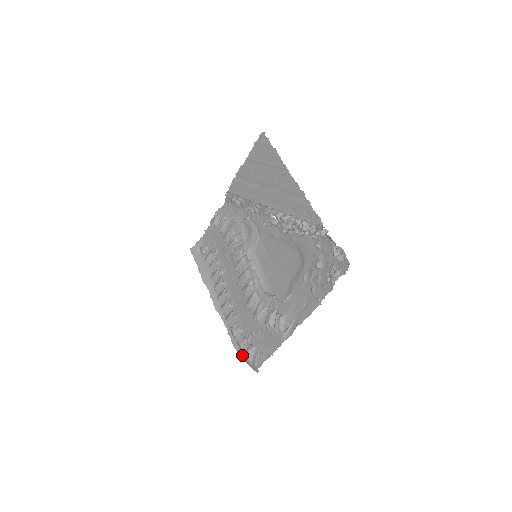
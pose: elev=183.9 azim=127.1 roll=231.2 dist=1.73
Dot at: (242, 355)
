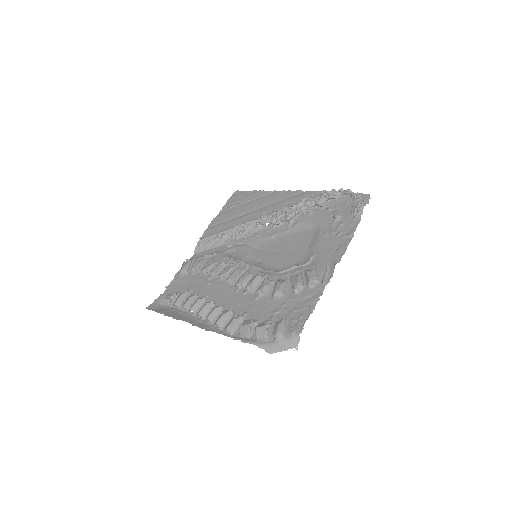
Dot at: (266, 343)
